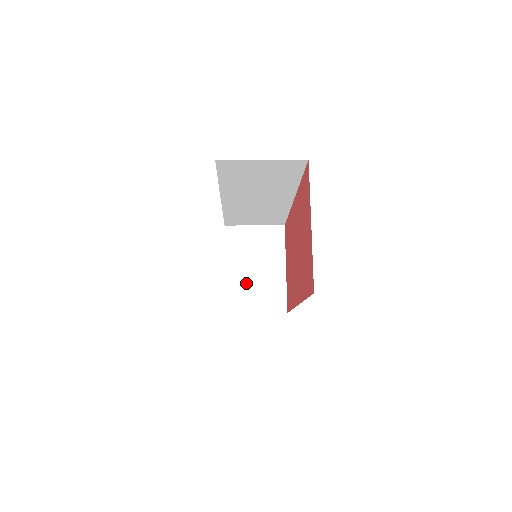
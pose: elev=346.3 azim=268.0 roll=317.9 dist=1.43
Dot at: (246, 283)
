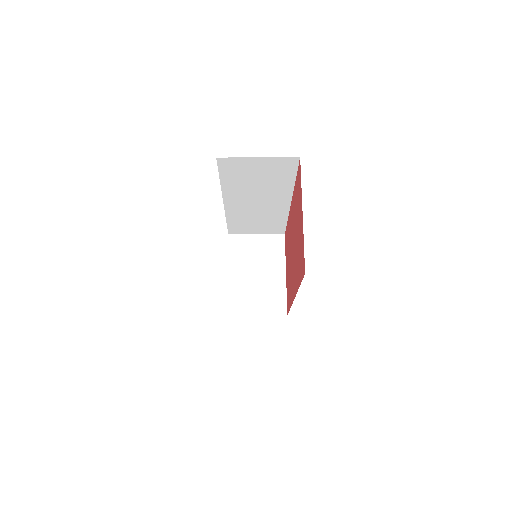
Dot at: (248, 287)
